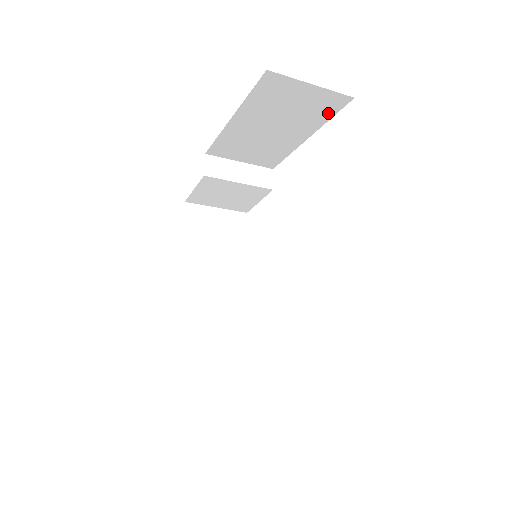
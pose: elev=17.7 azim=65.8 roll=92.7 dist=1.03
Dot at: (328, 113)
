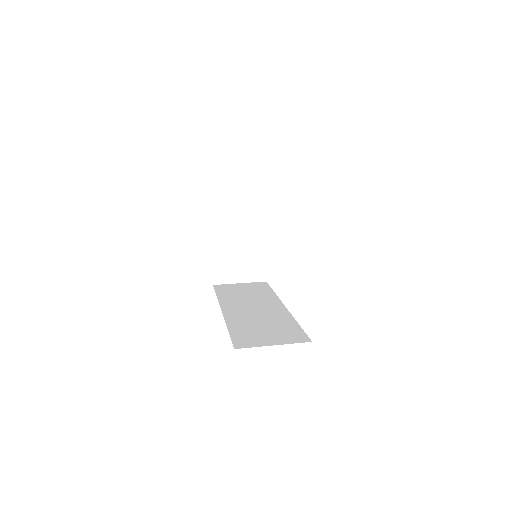
Dot at: occluded
